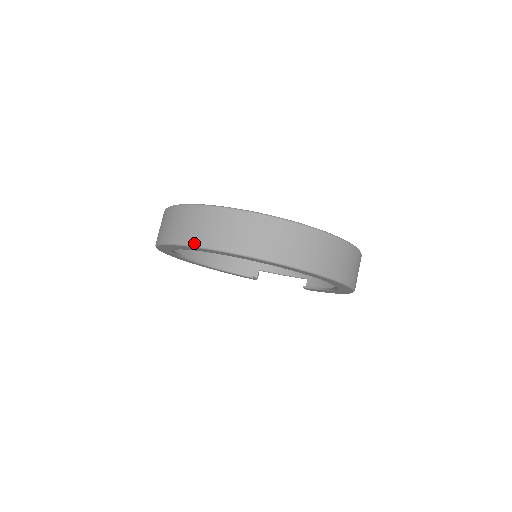
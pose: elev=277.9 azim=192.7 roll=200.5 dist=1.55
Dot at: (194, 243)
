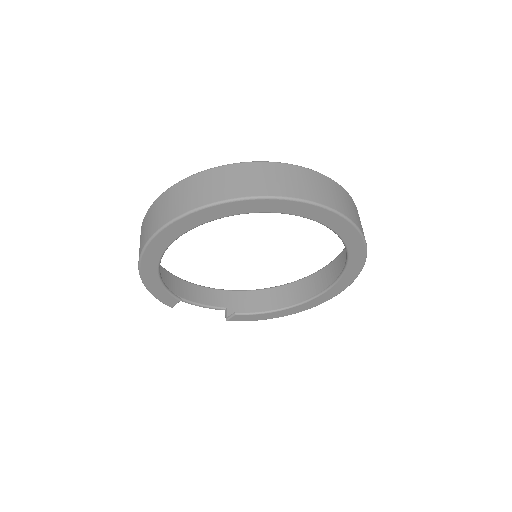
Dot at: (316, 200)
